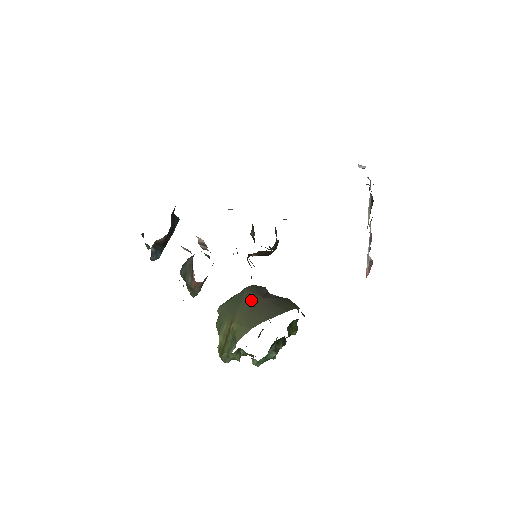
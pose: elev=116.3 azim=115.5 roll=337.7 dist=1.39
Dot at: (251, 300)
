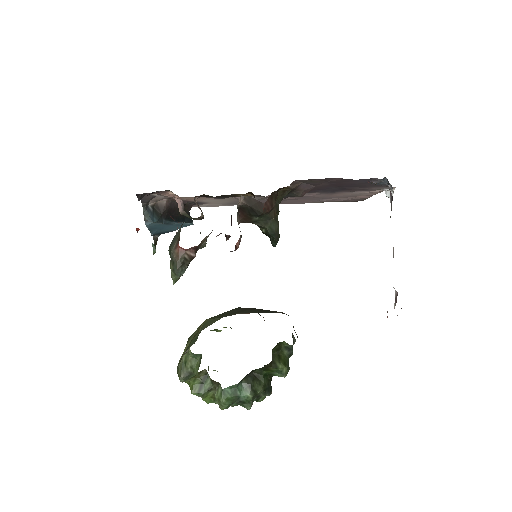
Dot at: (238, 310)
